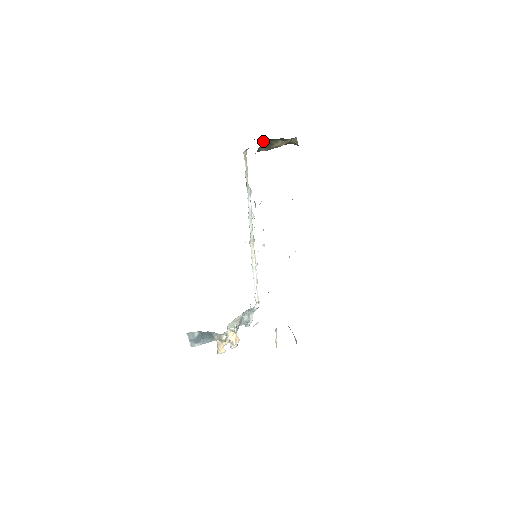
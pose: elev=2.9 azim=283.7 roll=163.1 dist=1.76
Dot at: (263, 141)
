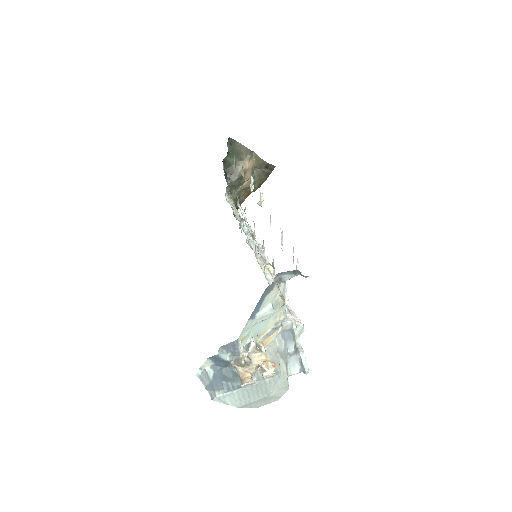
Dot at: (226, 170)
